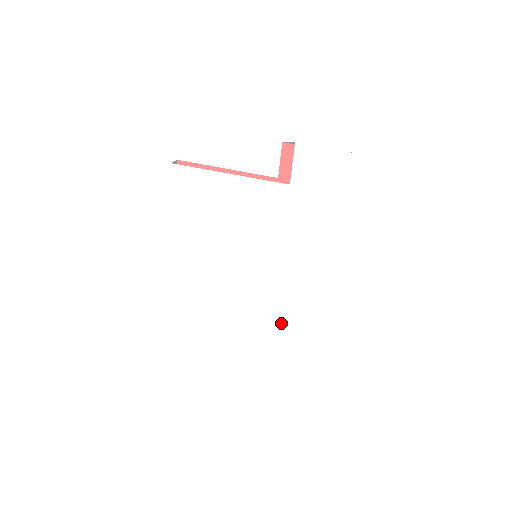
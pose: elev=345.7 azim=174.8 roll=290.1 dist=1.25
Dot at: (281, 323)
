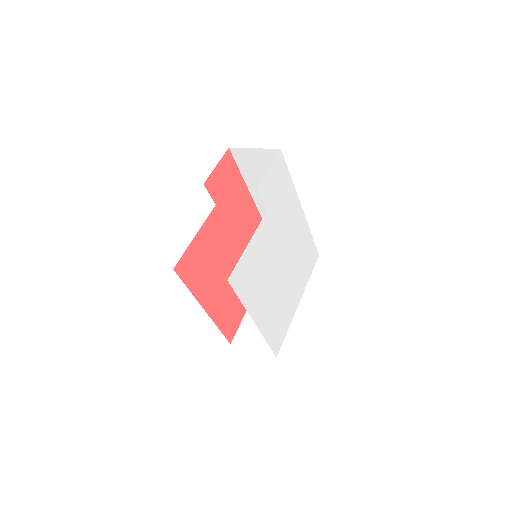
Dot at: (299, 267)
